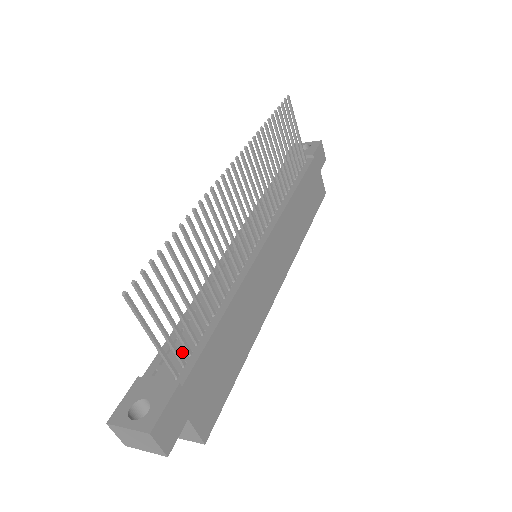
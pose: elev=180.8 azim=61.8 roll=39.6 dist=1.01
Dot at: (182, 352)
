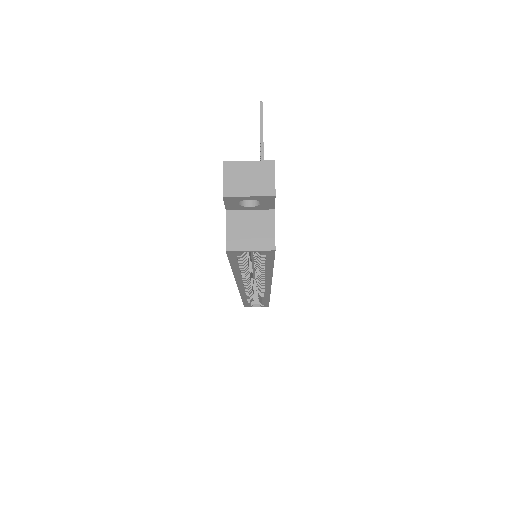
Dot at: occluded
